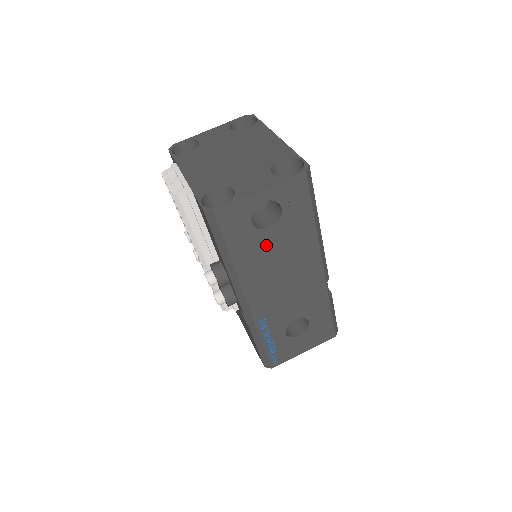
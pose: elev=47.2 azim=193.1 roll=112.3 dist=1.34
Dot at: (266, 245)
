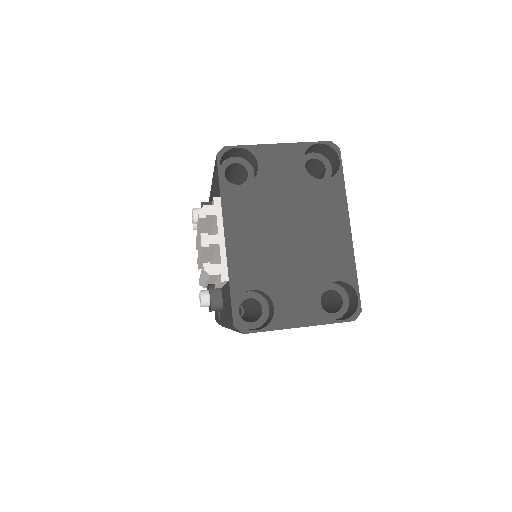
Dot at: occluded
